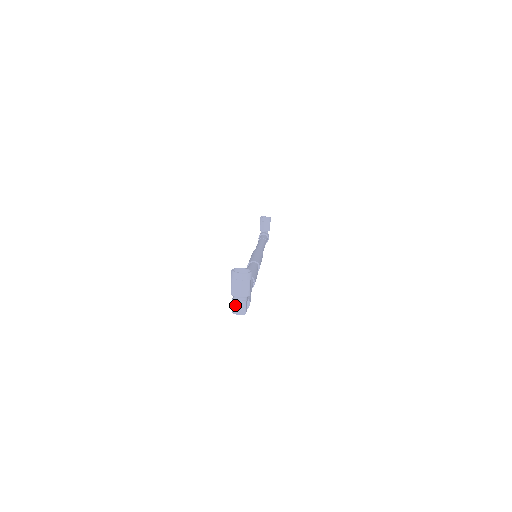
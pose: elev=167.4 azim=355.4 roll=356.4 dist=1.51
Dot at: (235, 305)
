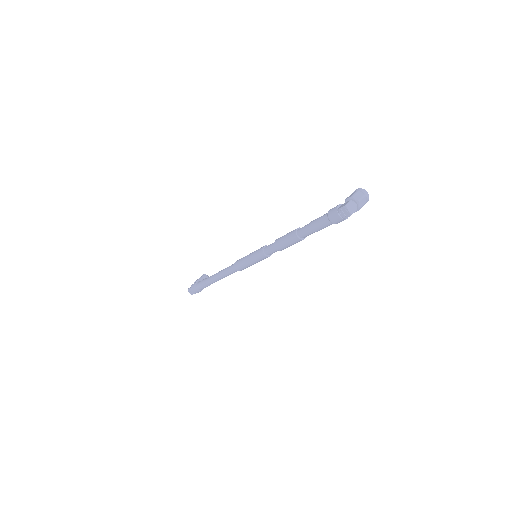
Dot at: (350, 204)
